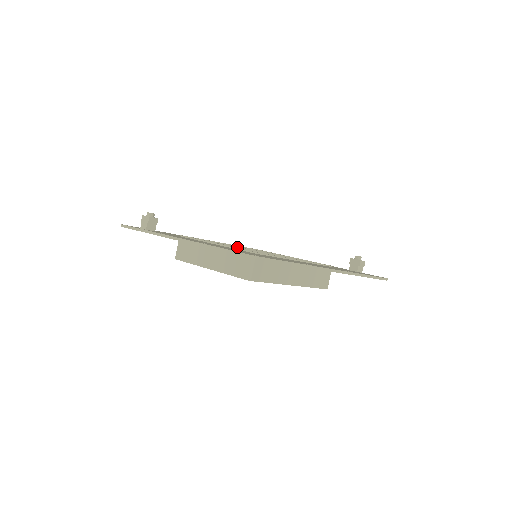
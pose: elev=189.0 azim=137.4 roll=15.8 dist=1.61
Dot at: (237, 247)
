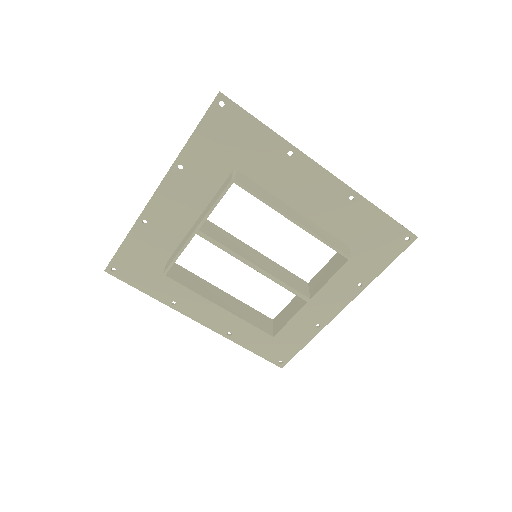
Dot at: (229, 233)
